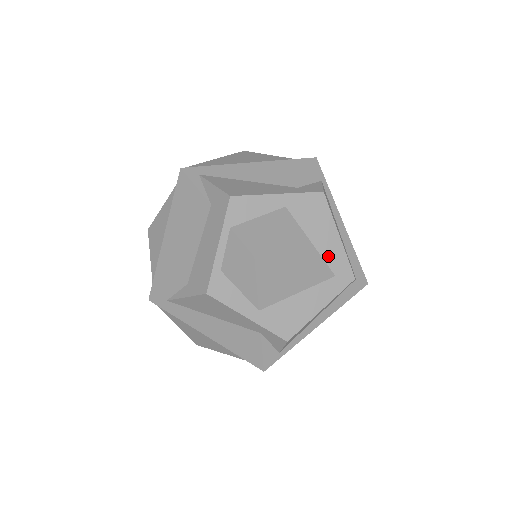
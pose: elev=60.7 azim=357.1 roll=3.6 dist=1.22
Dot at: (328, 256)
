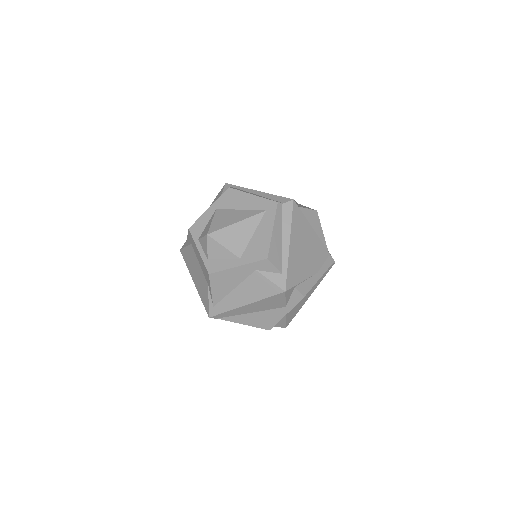
Dot at: (254, 207)
